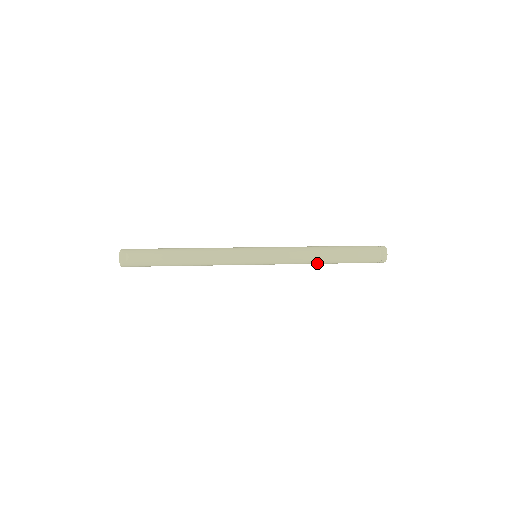
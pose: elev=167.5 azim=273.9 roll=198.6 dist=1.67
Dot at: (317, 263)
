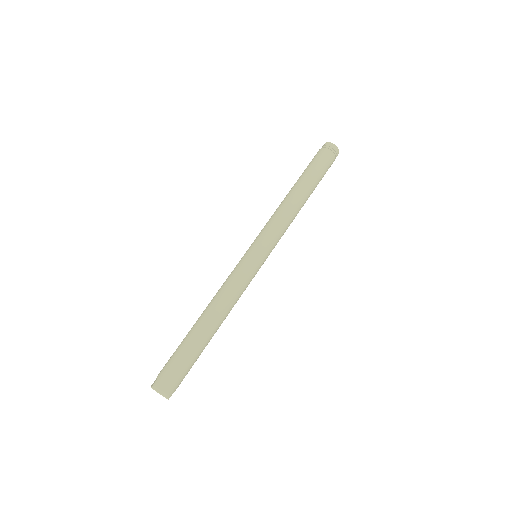
Dot at: occluded
